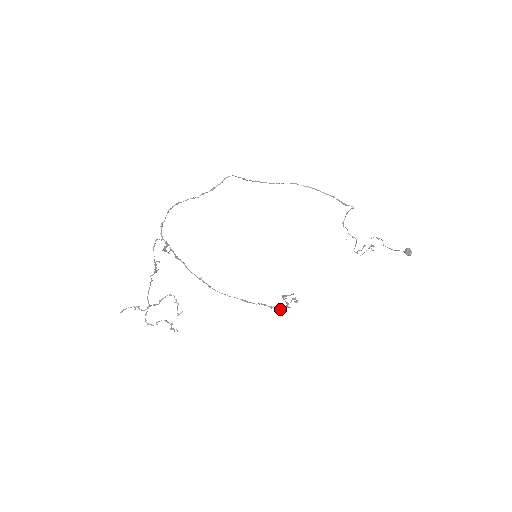
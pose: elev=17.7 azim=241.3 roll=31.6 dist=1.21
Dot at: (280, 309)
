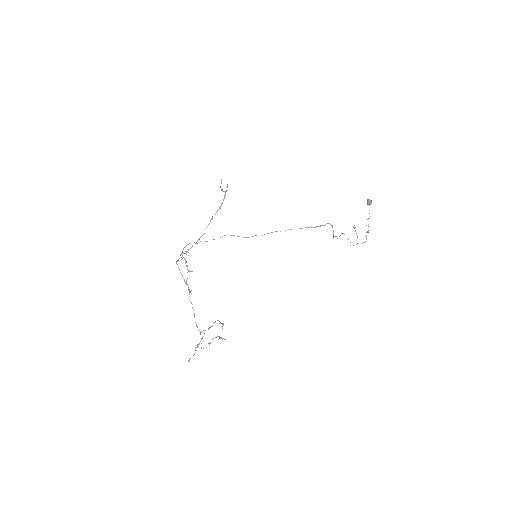
Dot at: (224, 197)
